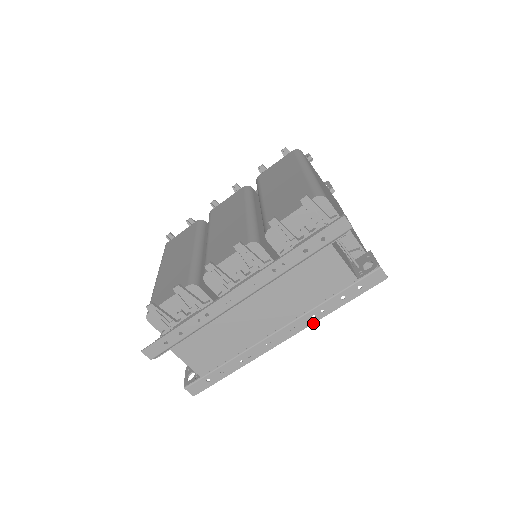
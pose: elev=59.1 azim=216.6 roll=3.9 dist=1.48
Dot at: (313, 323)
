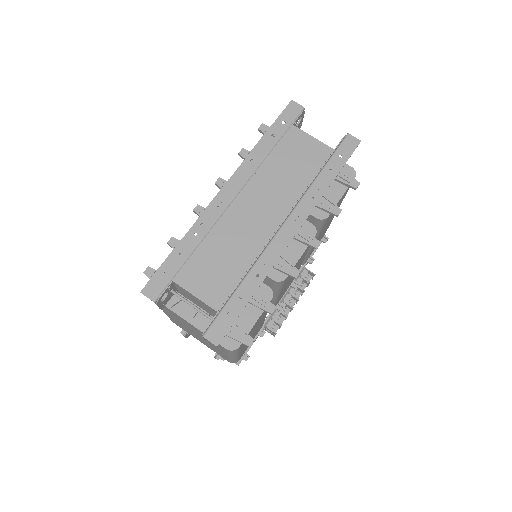
Dot at: (315, 206)
